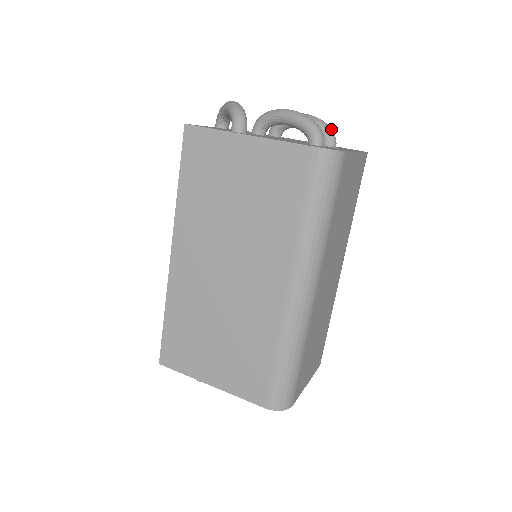
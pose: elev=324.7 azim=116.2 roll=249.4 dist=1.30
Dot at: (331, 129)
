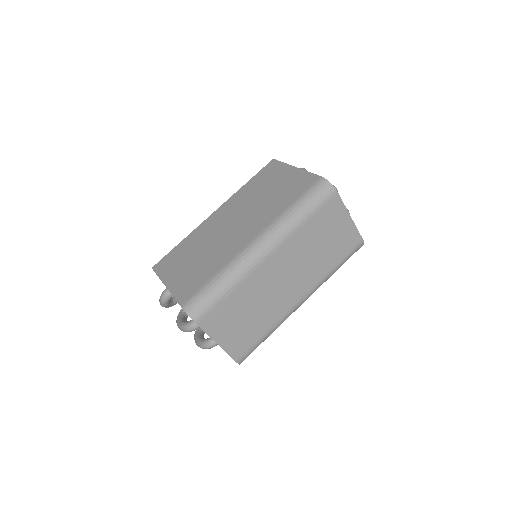
Dot at: (349, 213)
